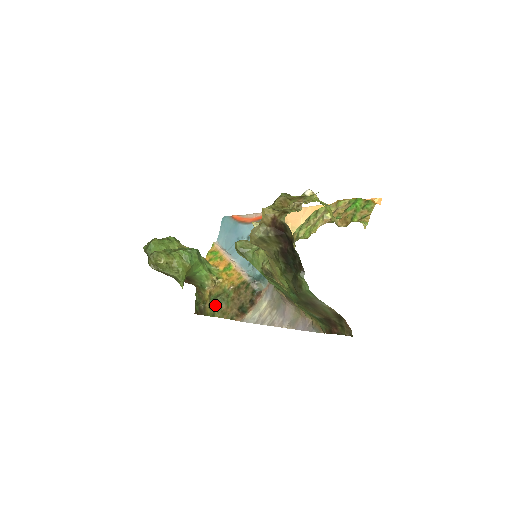
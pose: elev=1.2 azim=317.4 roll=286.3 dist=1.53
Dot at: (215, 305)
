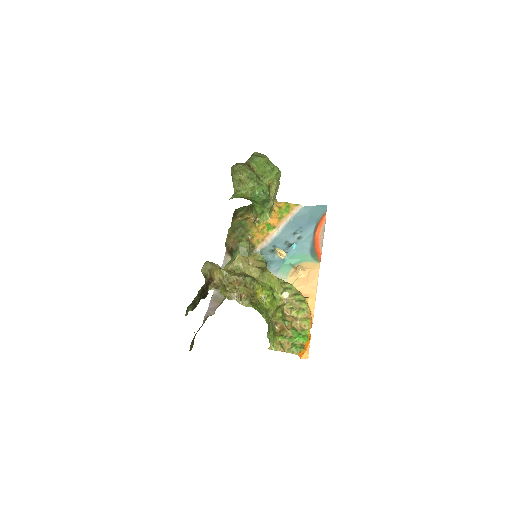
Dot at: (236, 227)
